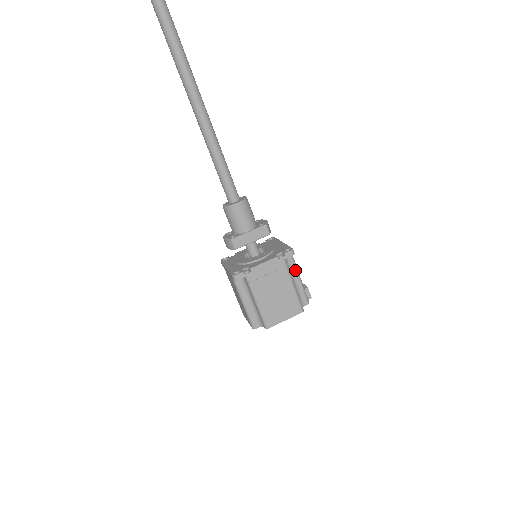
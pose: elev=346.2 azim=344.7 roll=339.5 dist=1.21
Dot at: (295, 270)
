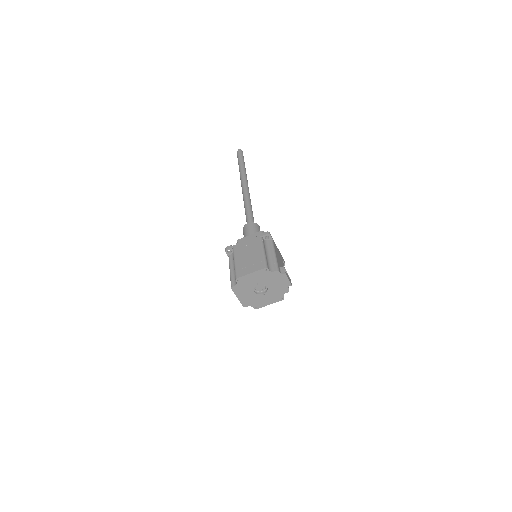
Dot at: (272, 249)
